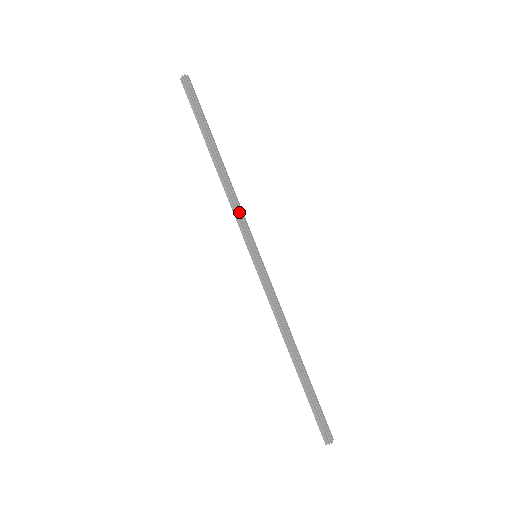
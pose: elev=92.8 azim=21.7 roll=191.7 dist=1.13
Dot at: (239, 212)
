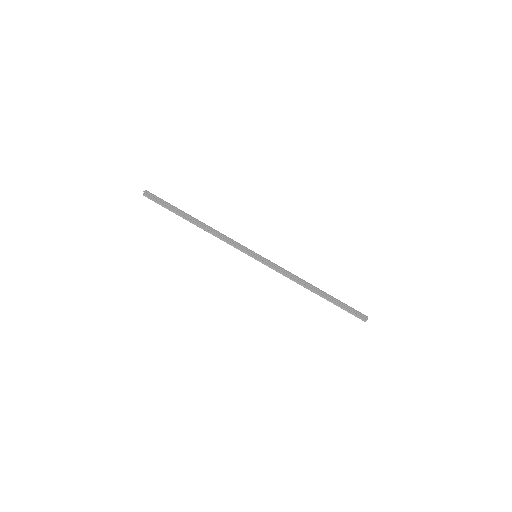
Dot at: (230, 241)
